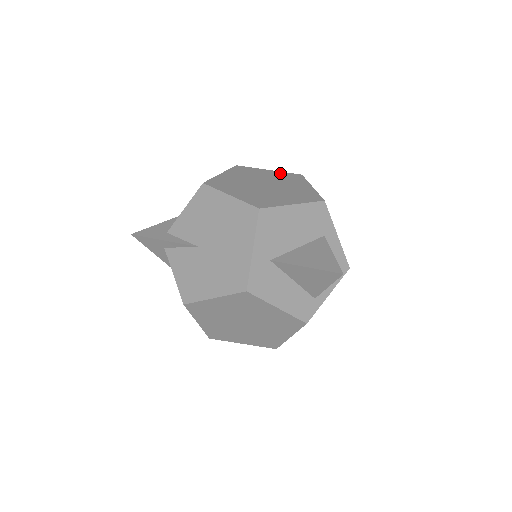
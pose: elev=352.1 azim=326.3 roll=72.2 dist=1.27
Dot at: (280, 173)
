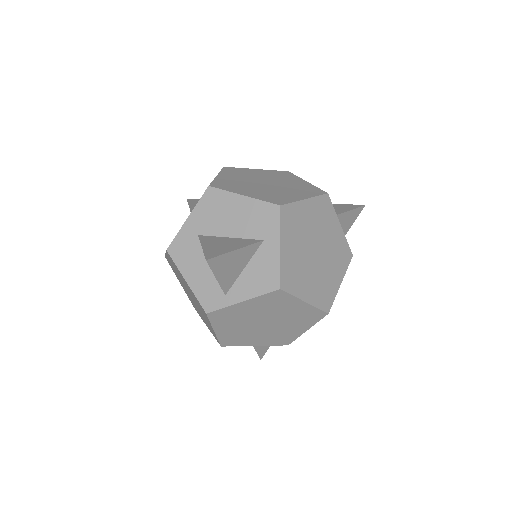
Dot at: (309, 185)
